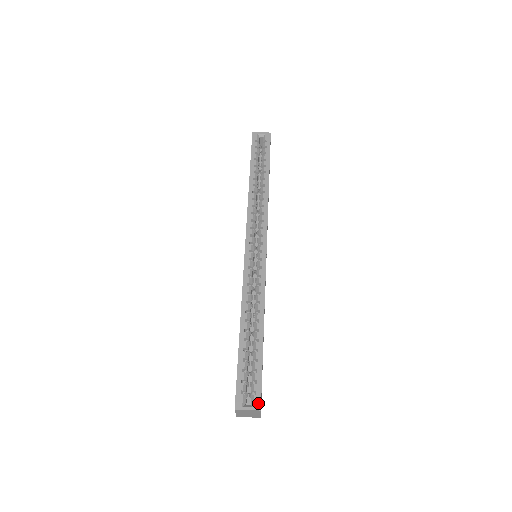
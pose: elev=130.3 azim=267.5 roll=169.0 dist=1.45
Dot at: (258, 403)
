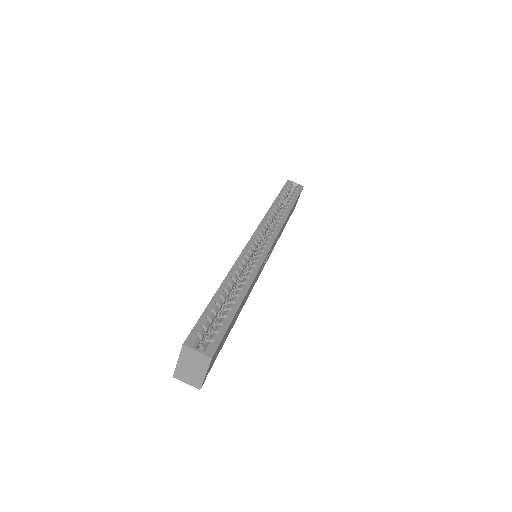
Dot at: (212, 350)
